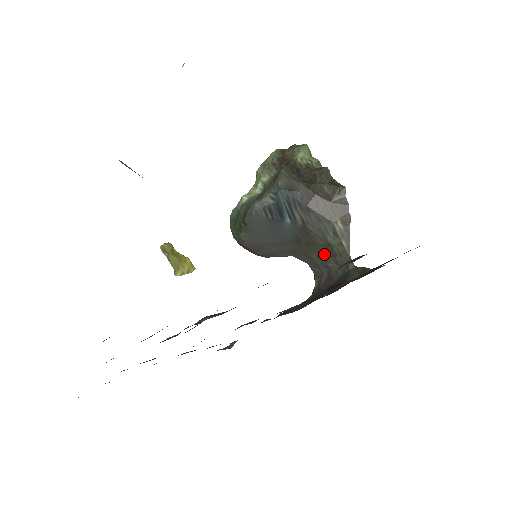
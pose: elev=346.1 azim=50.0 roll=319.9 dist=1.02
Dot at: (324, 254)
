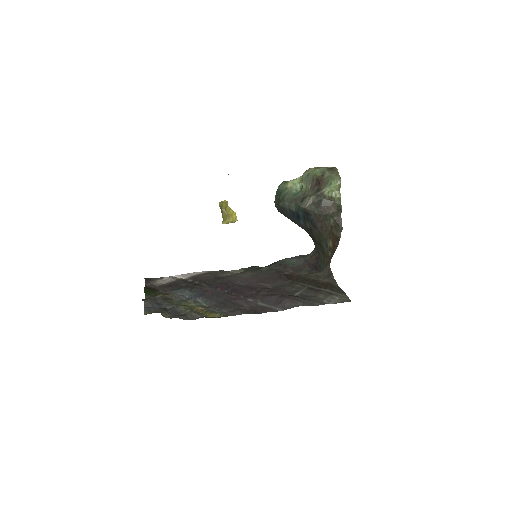
Dot at: (319, 247)
